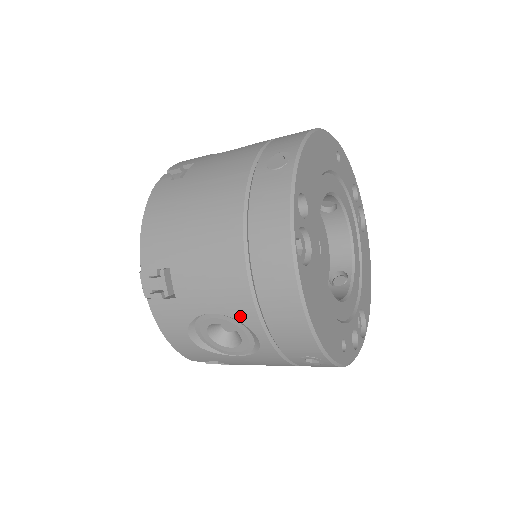
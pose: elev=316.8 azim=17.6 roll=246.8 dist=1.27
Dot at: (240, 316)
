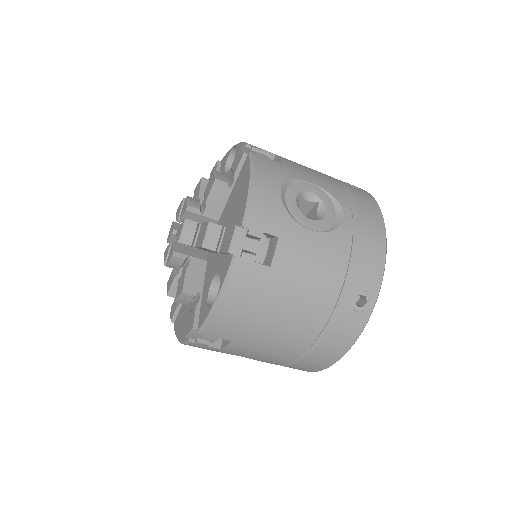
Dot at: occluded
